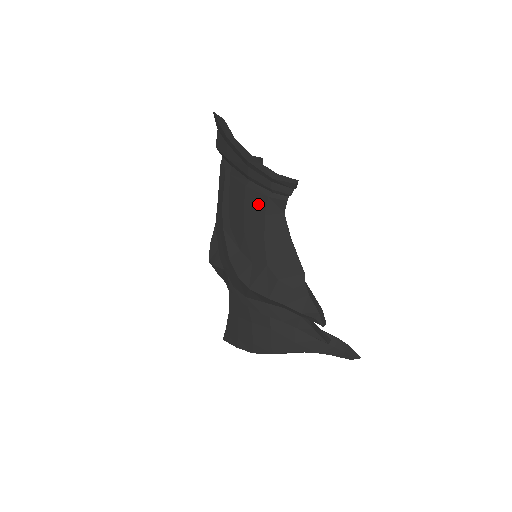
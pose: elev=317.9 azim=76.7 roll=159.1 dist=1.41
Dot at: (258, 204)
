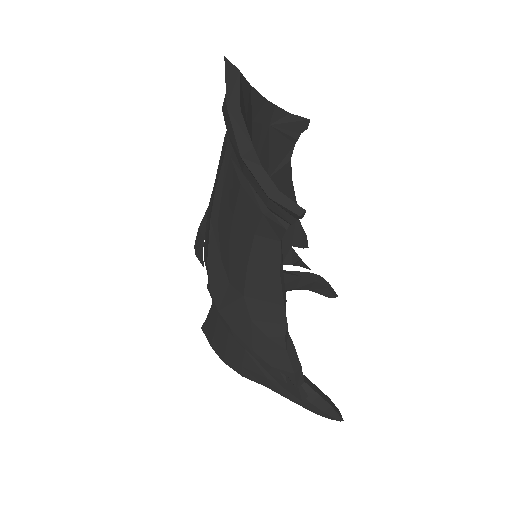
Dot at: (250, 216)
